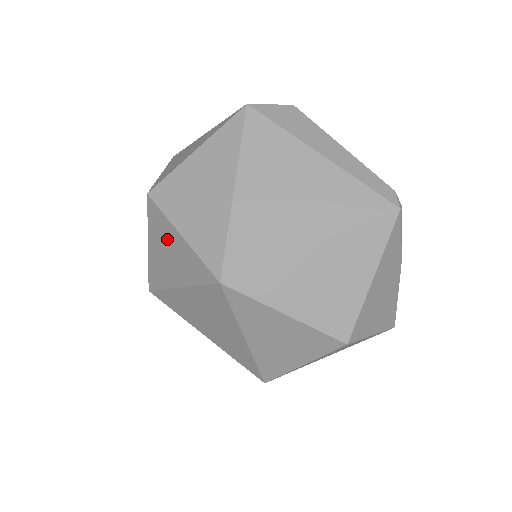
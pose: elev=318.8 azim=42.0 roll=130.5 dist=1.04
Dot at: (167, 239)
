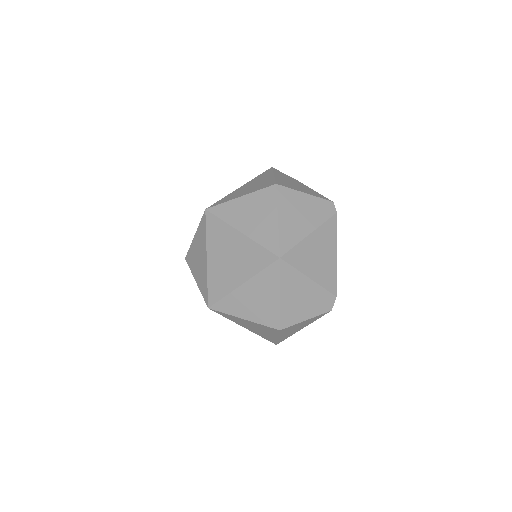
Dot at: (195, 253)
